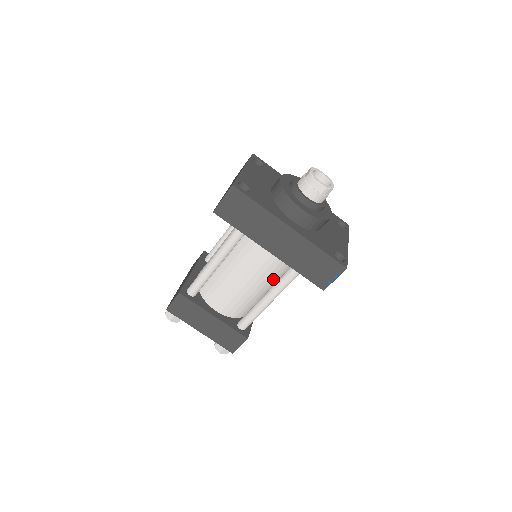
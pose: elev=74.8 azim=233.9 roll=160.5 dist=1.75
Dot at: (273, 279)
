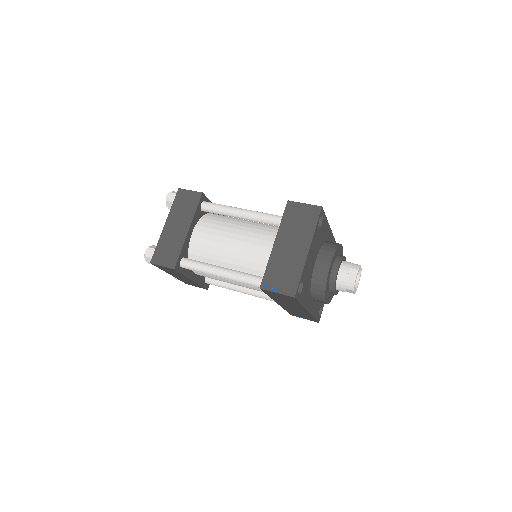
Dot at: occluded
